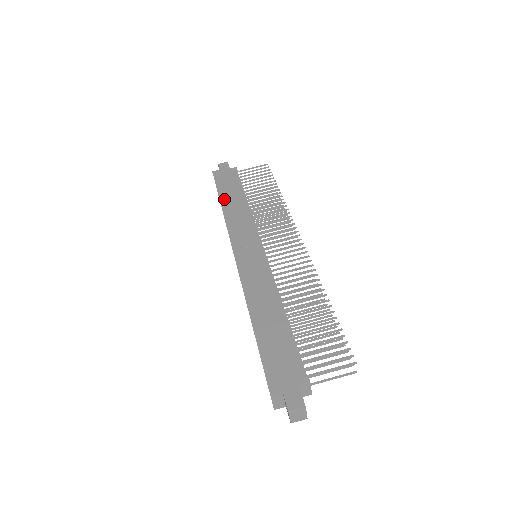
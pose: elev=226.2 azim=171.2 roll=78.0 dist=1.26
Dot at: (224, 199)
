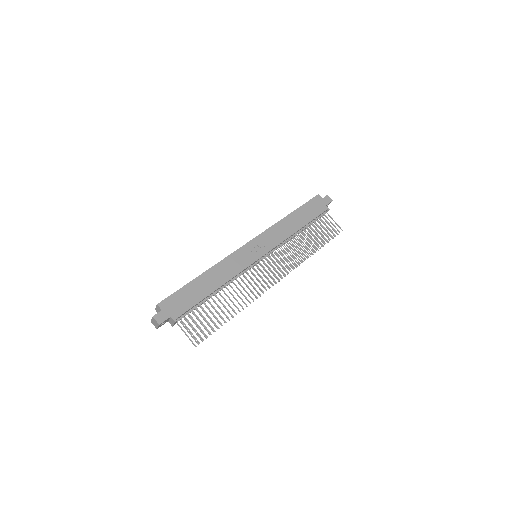
Dot at: (295, 214)
